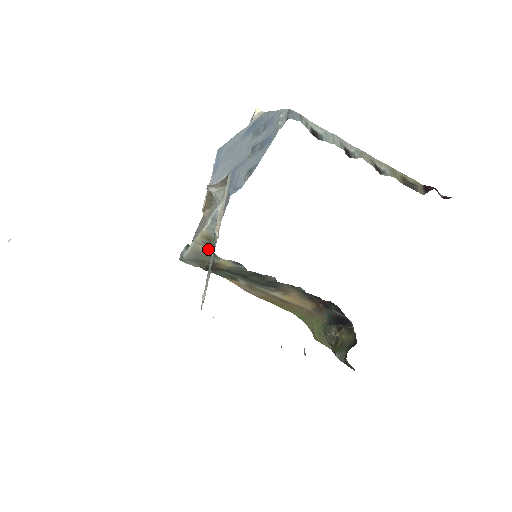
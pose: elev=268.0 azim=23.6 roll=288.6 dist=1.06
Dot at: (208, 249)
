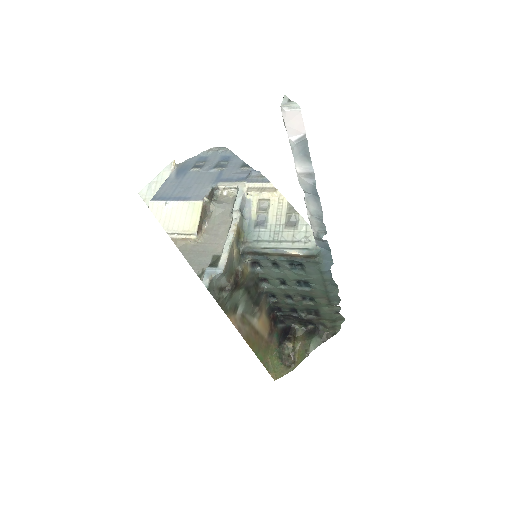
Dot at: (237, 251)
